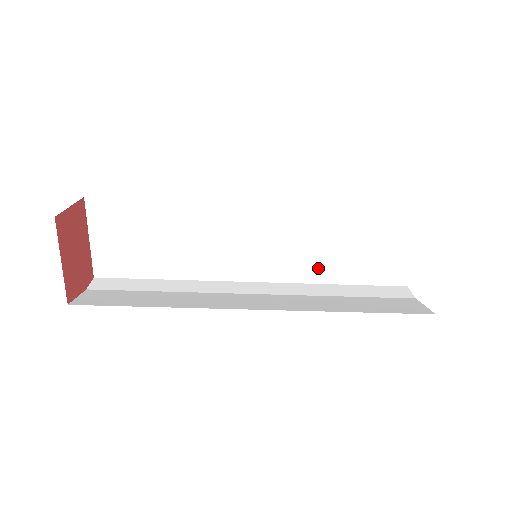
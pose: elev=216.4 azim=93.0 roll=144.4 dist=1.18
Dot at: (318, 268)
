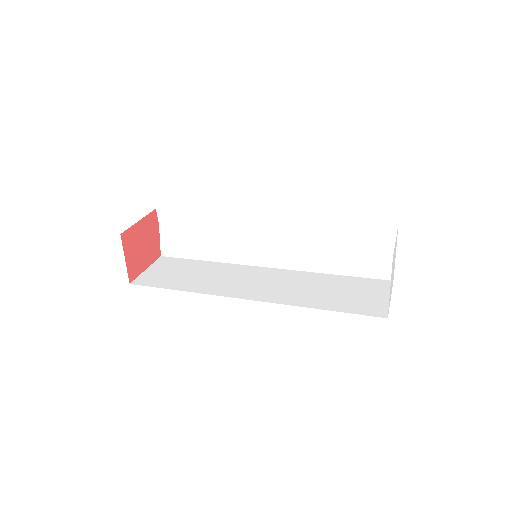
Dot at: occluded
